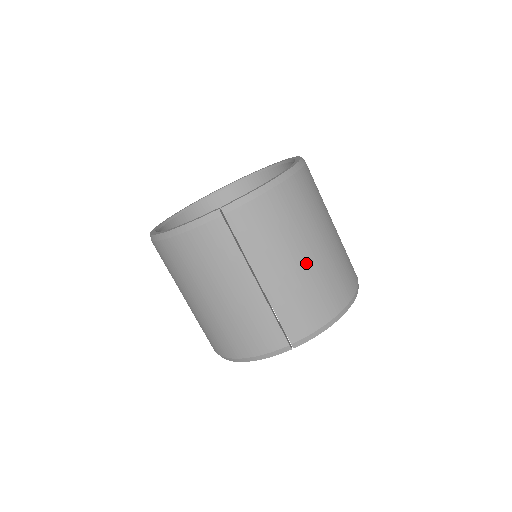
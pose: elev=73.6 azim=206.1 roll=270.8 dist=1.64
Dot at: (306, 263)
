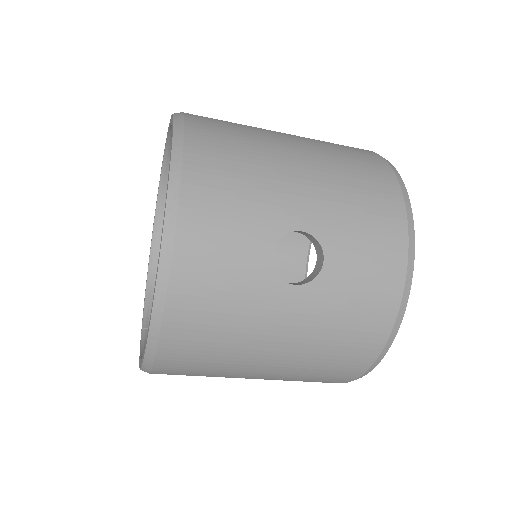
Dot at: occluded
